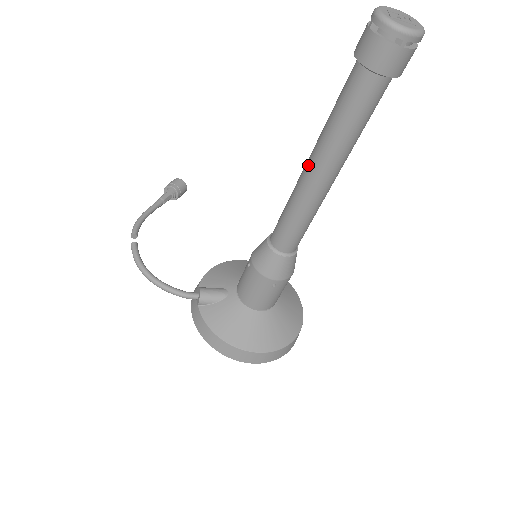
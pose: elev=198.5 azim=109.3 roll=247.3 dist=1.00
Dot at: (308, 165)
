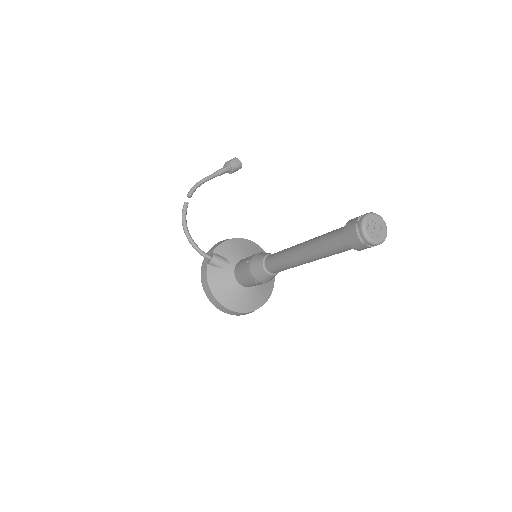
Dot at: (301, 247)
